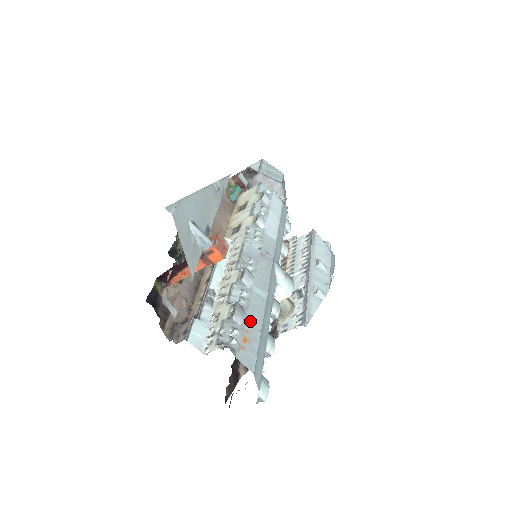
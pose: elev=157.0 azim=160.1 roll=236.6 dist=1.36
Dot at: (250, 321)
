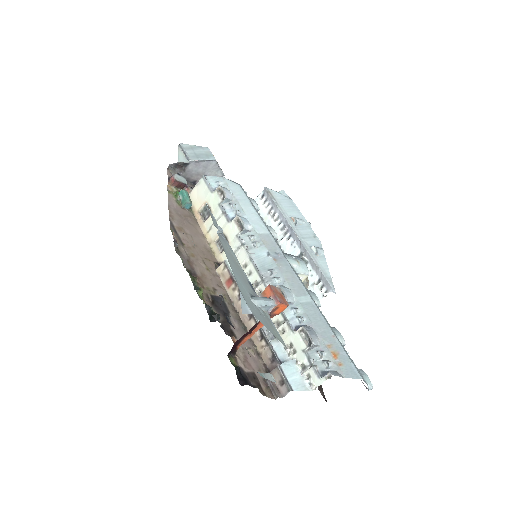
Dot at: (323, 334)
